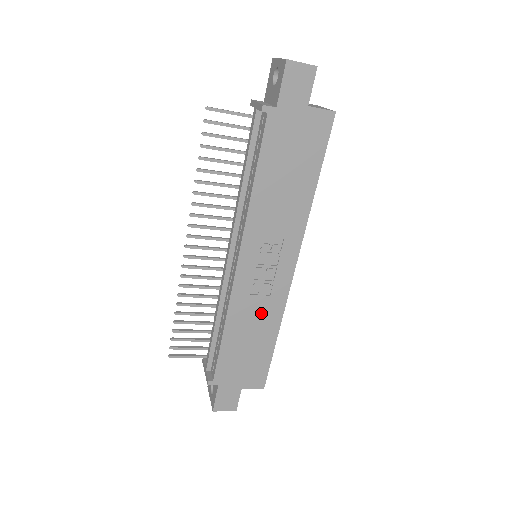
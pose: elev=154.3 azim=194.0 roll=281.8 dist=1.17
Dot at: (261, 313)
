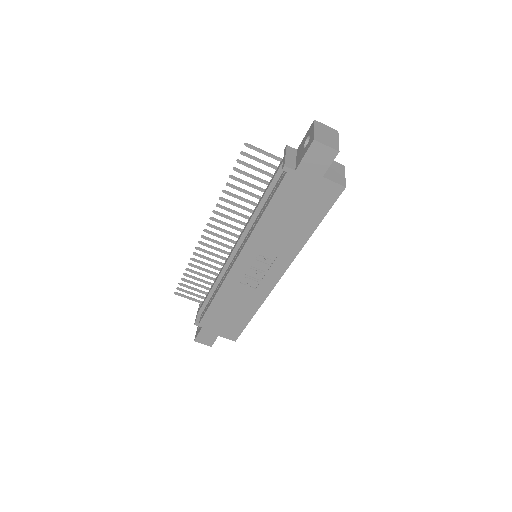
Dot at: (246, 297)
